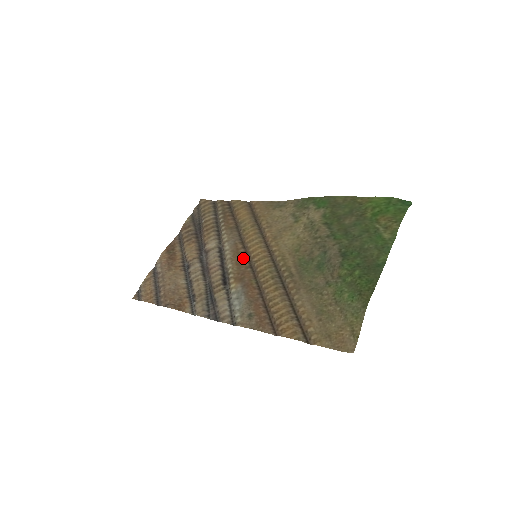
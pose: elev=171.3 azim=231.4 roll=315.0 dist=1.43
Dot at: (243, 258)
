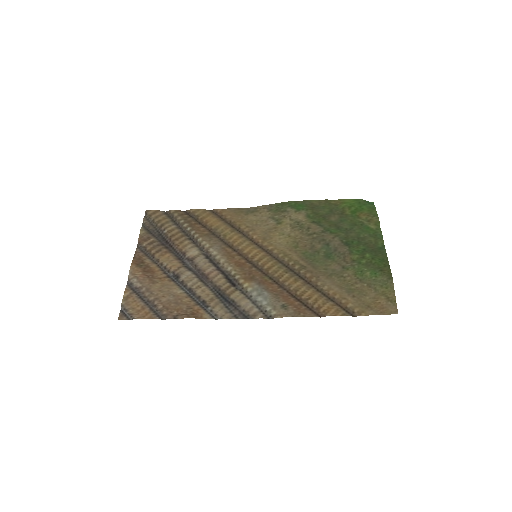
Dot at: (241, 260)
